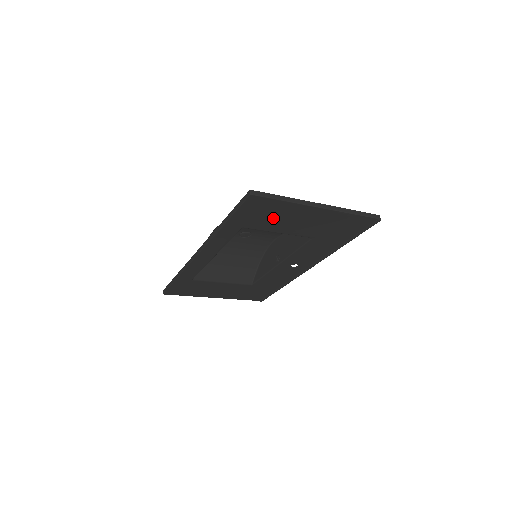
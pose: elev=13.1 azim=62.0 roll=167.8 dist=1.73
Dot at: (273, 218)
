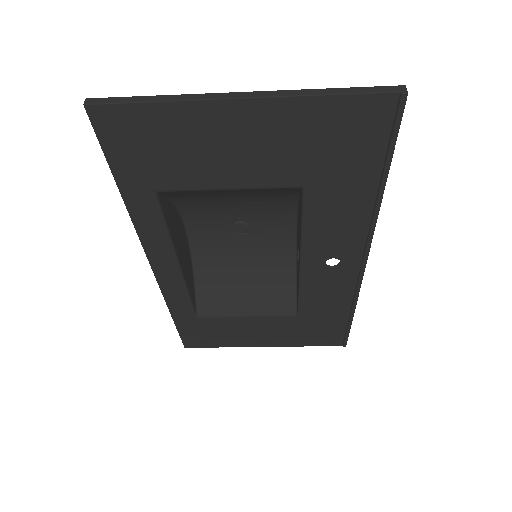
Dot at: (182, 154)
